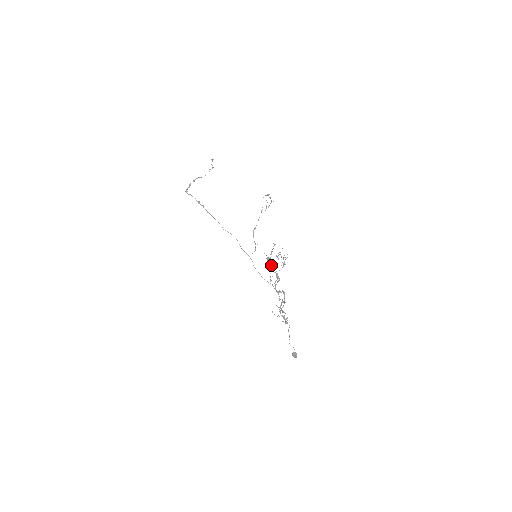
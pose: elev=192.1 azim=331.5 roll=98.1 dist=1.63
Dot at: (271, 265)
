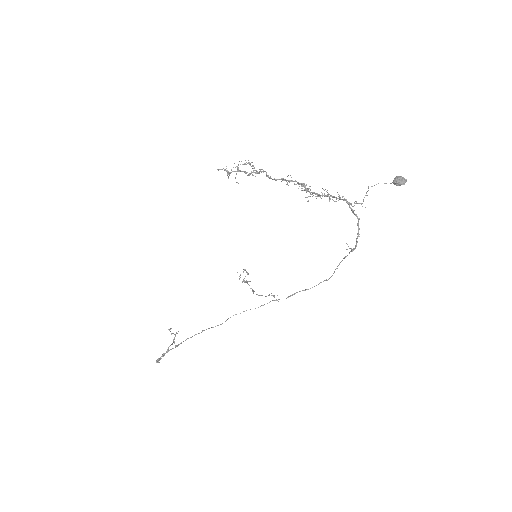
Dot at: occluded
